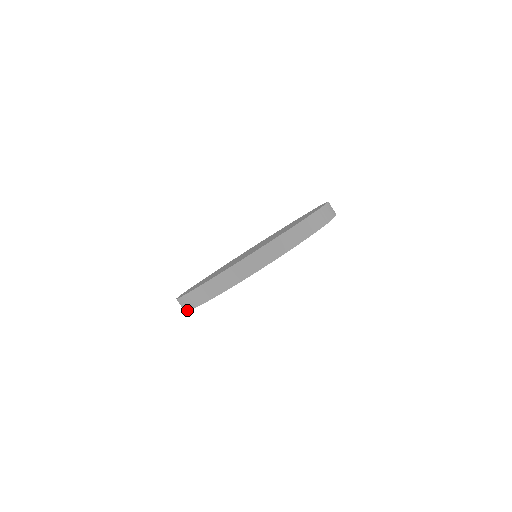
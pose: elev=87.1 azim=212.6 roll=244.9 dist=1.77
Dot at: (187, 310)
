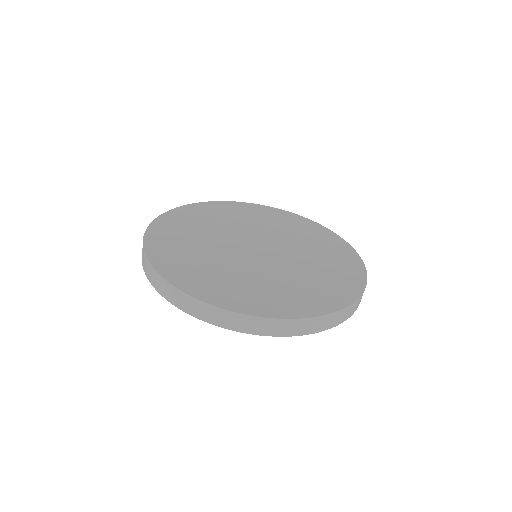
Dot at: (163, 295)
